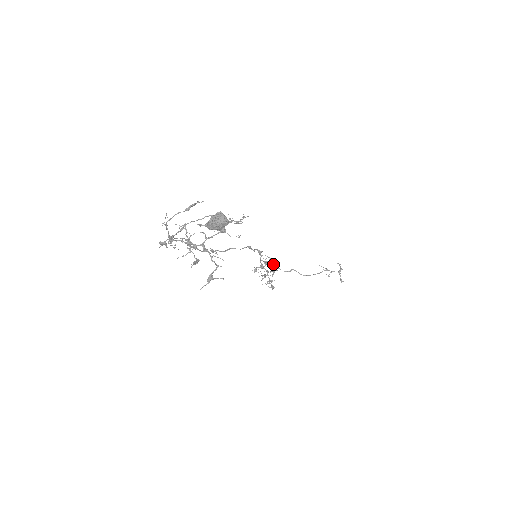
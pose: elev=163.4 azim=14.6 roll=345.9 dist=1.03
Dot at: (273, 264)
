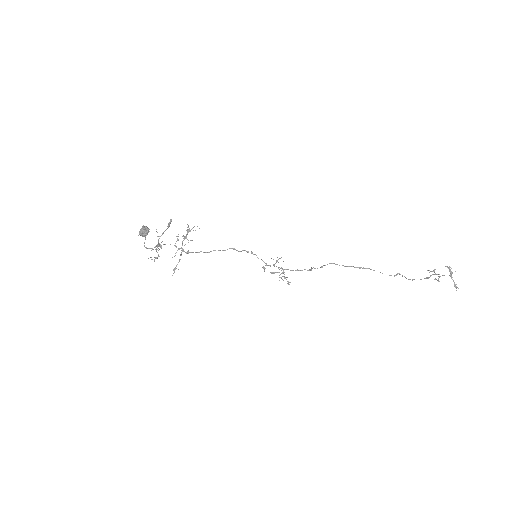
Dot at: (367, 268)
